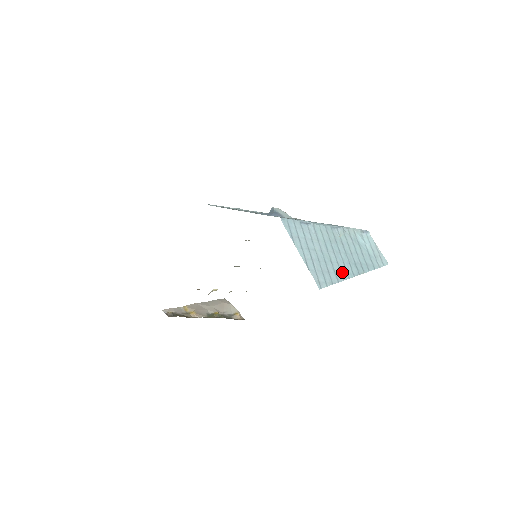
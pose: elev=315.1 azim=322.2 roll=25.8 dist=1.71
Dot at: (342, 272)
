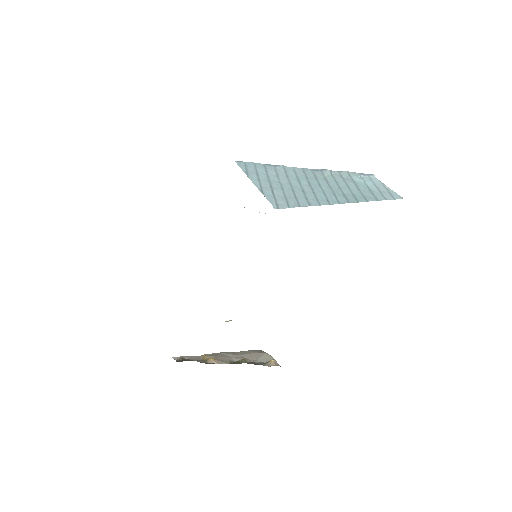
Dot at: (319, 199)
